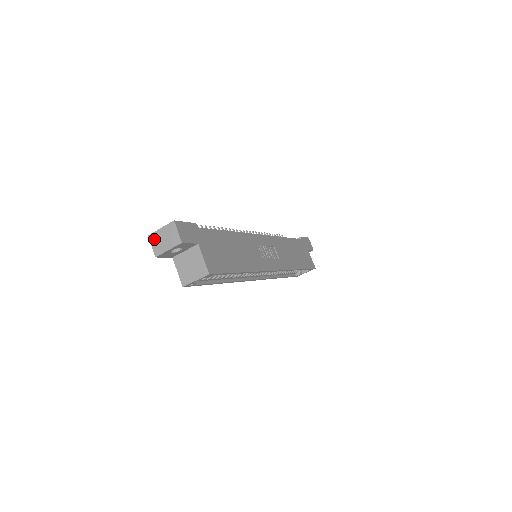
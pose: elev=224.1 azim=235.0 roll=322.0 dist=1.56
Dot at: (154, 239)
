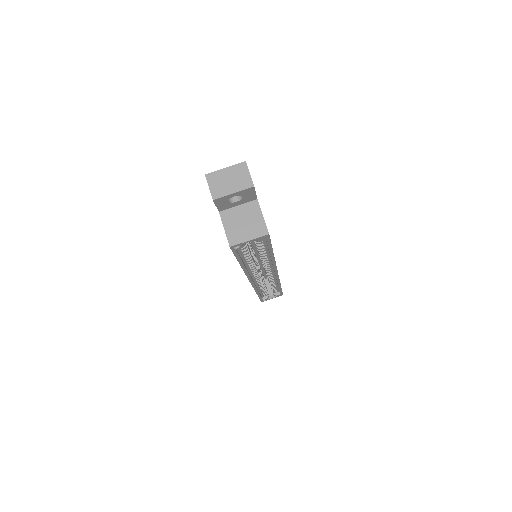
Dot at: (214, 179)
